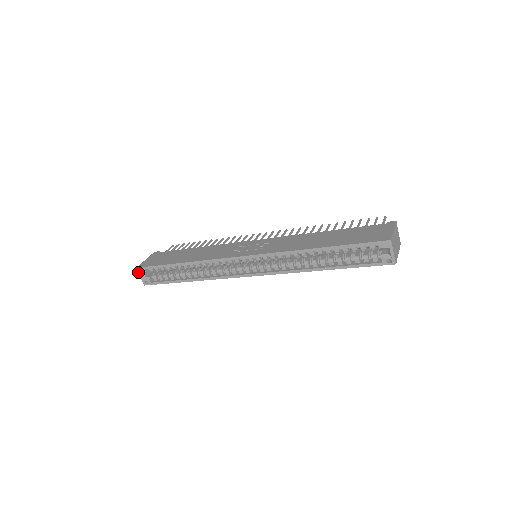
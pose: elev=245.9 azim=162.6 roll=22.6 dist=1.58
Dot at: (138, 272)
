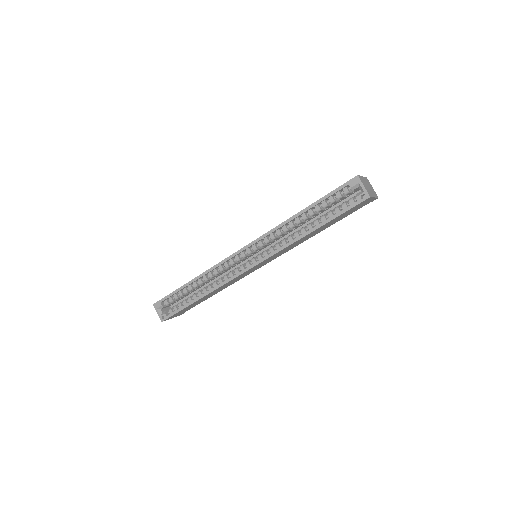
Dot at: (155, 309)
